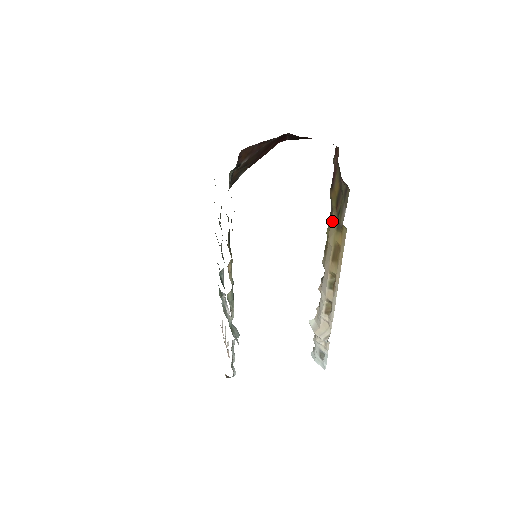
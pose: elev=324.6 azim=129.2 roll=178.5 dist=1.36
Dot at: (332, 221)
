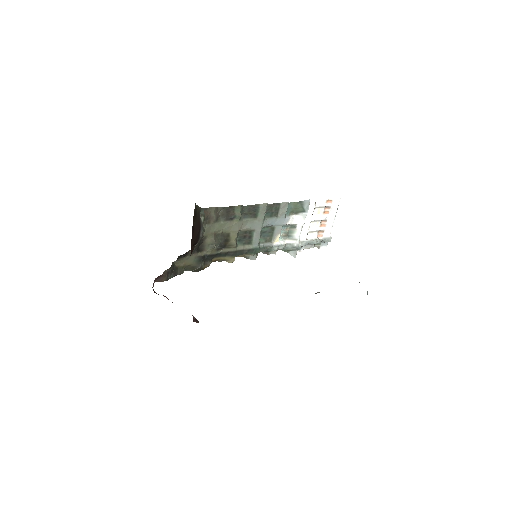
Dot at: occluded
